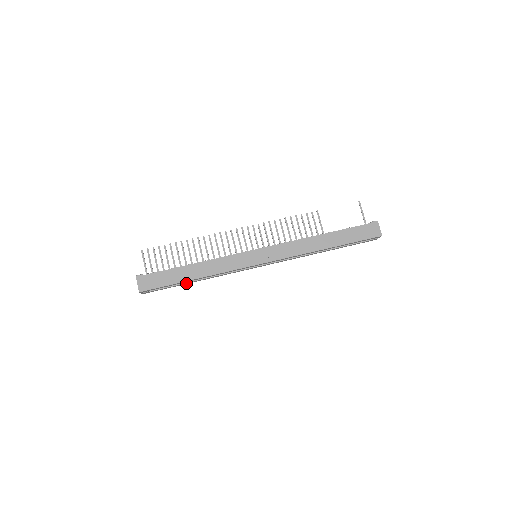
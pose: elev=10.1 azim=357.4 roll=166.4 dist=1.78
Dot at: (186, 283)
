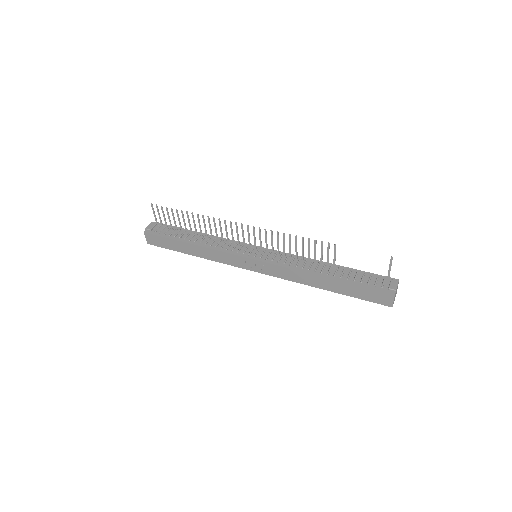
Dot at: occluded
